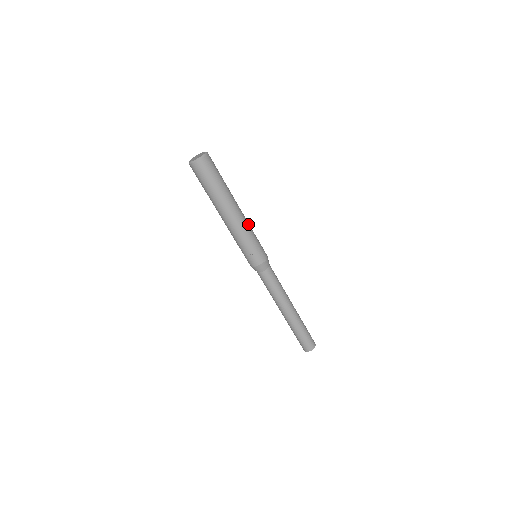
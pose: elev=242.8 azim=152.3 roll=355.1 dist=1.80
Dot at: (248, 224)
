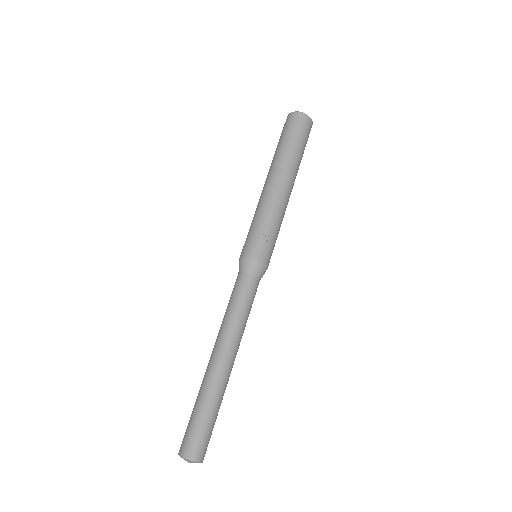
Dot at: occluded
